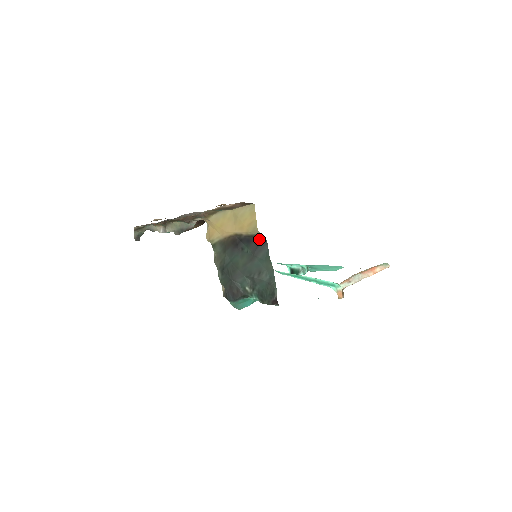
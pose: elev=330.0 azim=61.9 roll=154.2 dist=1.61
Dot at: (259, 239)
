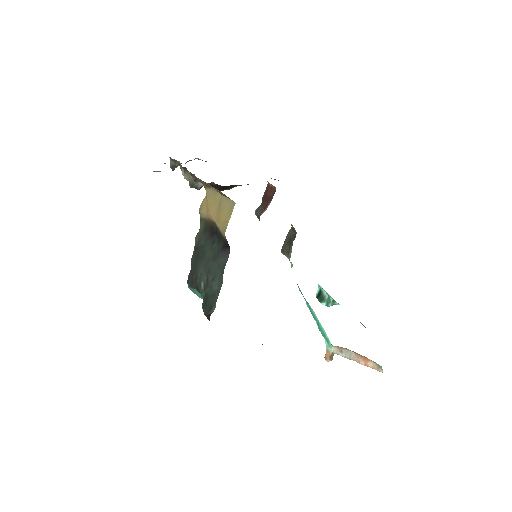
Dot at: (225, 243)
